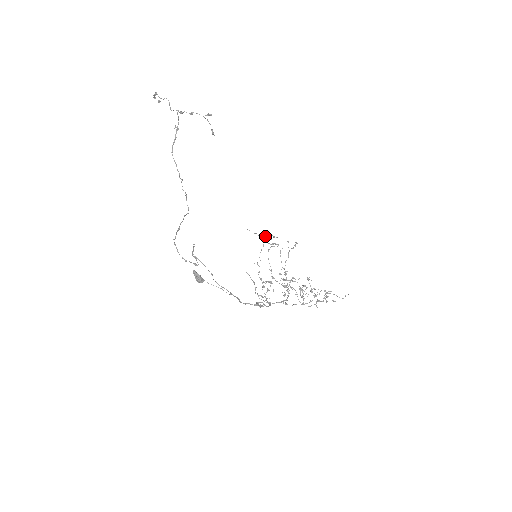
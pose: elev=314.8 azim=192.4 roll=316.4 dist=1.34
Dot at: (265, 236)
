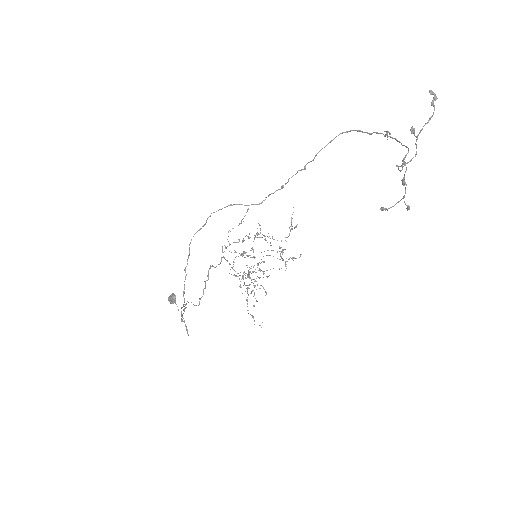
Dot at: occluded
